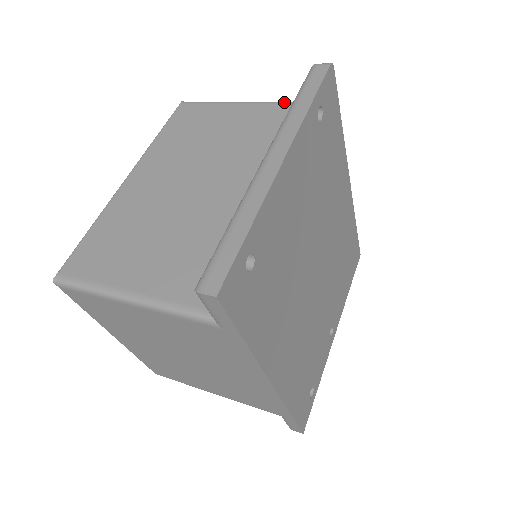
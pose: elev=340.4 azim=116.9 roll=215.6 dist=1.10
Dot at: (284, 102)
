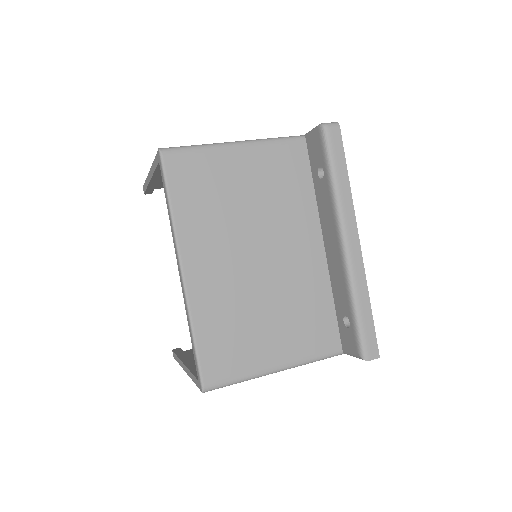
Dot at: (277, 140)
